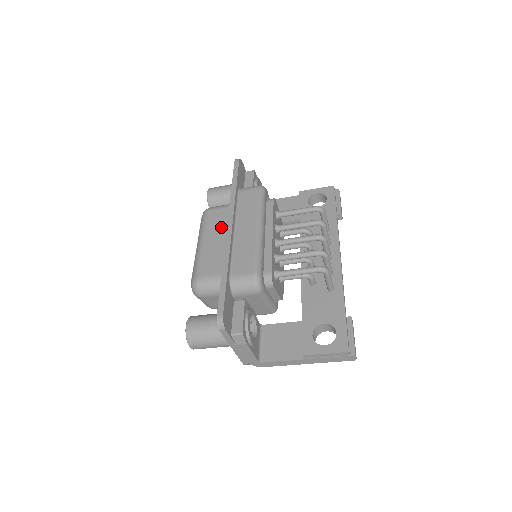
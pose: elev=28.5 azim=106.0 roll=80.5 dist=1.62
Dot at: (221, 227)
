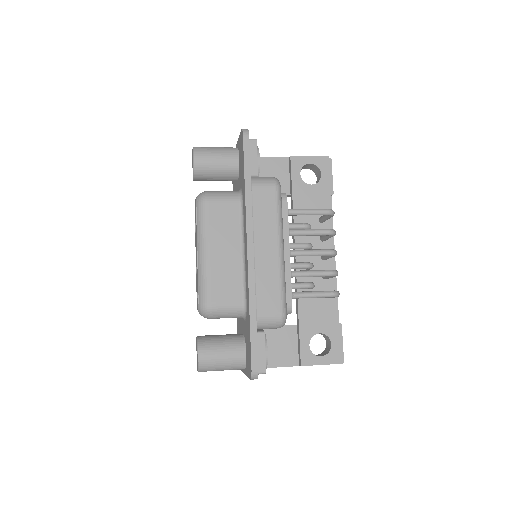
Dot at: (229, 232)
